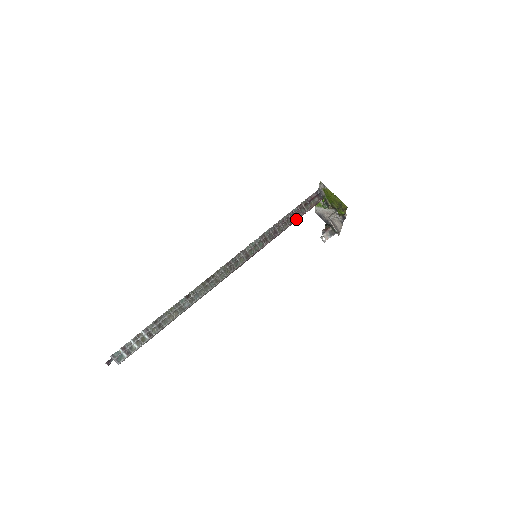
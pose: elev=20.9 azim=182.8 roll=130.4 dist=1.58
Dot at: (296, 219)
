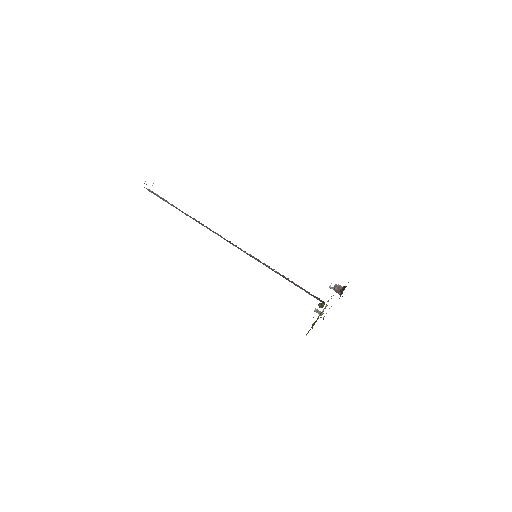
Dot at: (294, 284)
